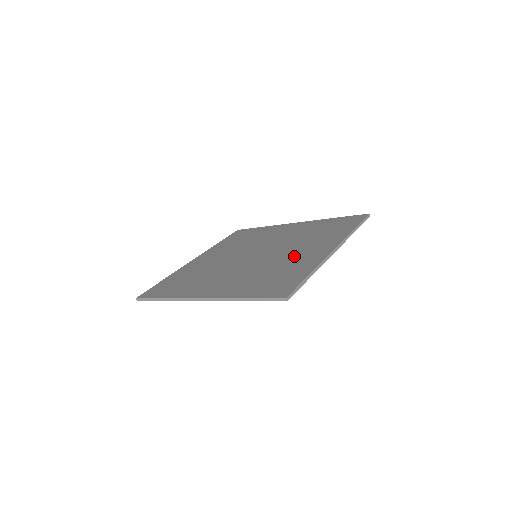
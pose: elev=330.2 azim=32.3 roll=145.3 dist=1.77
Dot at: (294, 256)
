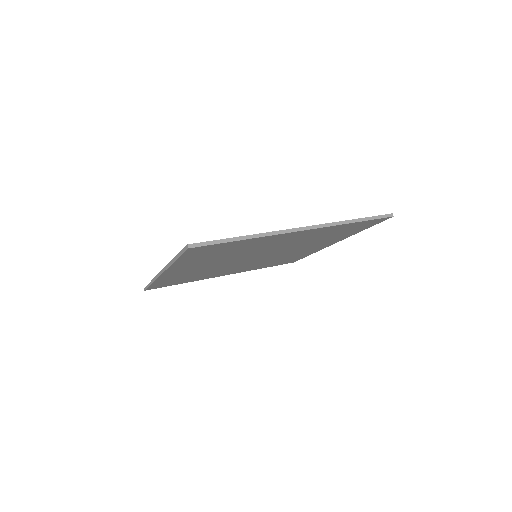
Dot at: occluded
